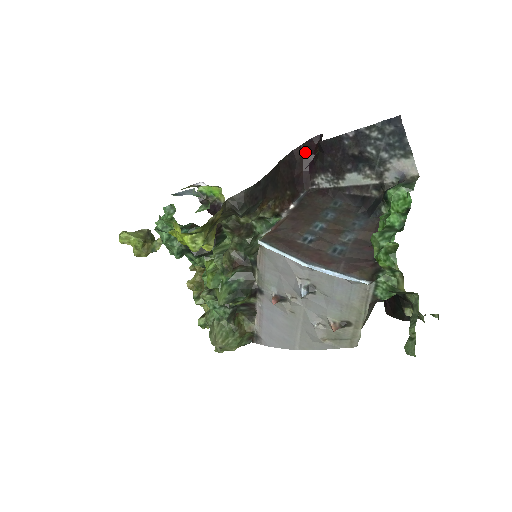
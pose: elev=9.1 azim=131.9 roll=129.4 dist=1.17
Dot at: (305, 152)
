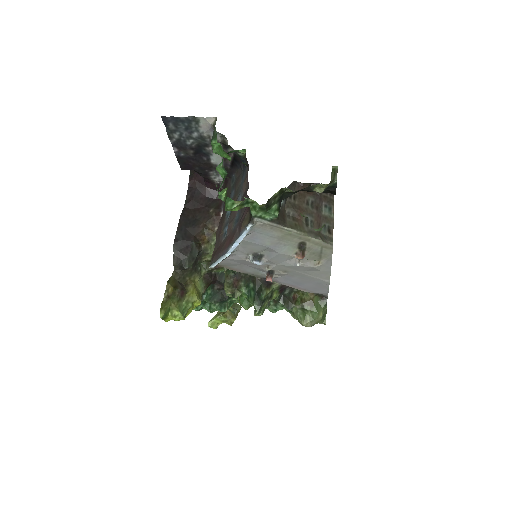
Dot at: (195, 177)
